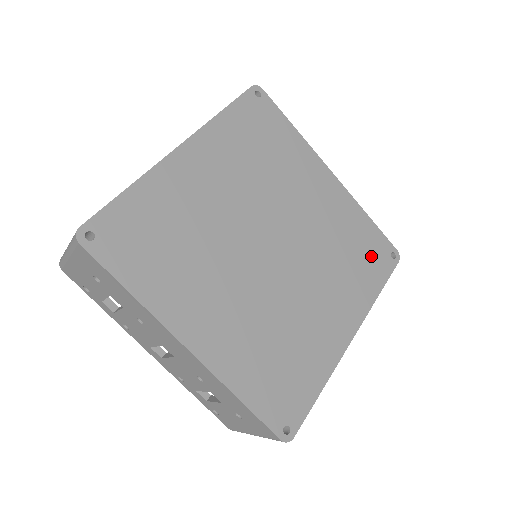
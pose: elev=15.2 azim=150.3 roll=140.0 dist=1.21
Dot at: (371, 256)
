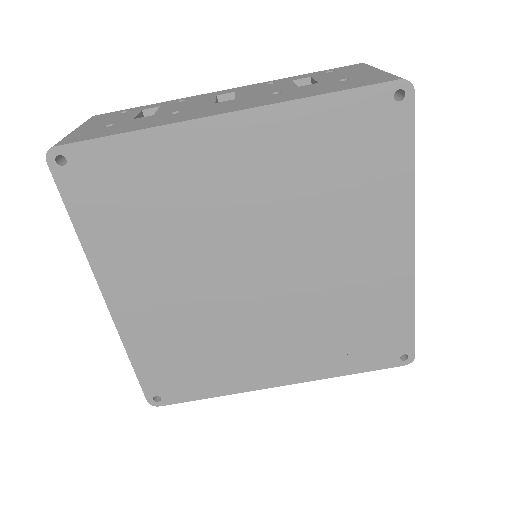
Dot at: (375, 343)
